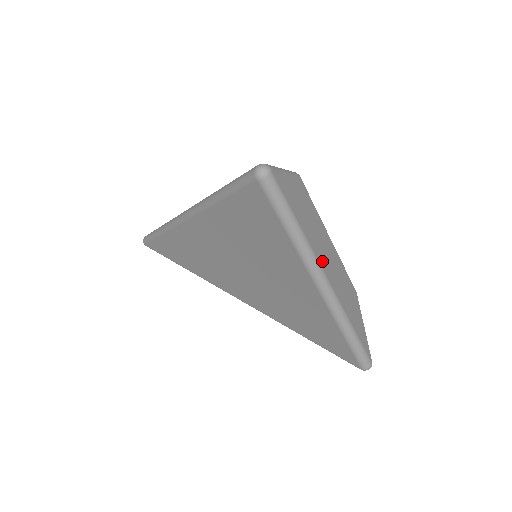
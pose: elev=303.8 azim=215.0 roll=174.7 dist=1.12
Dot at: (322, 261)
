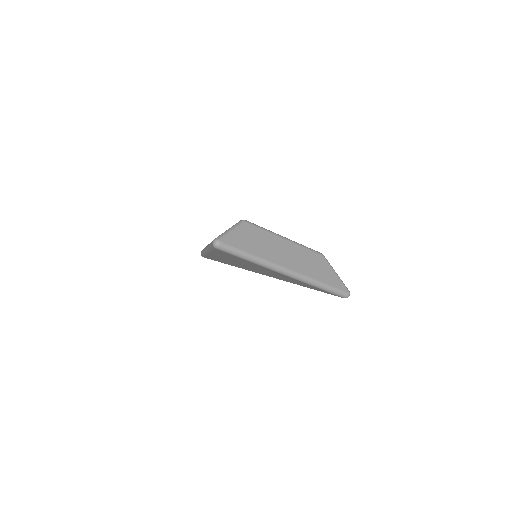
Dot at: (280, 261)
